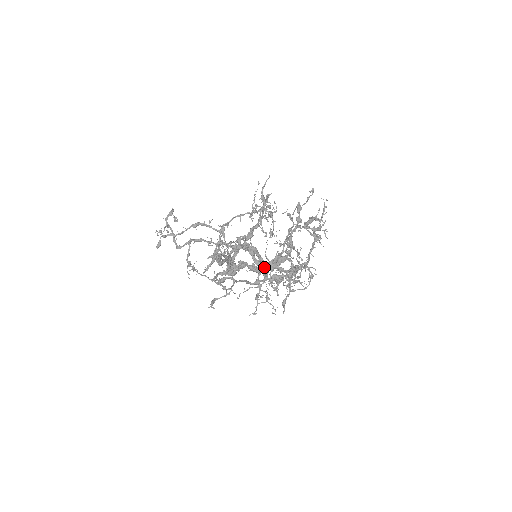
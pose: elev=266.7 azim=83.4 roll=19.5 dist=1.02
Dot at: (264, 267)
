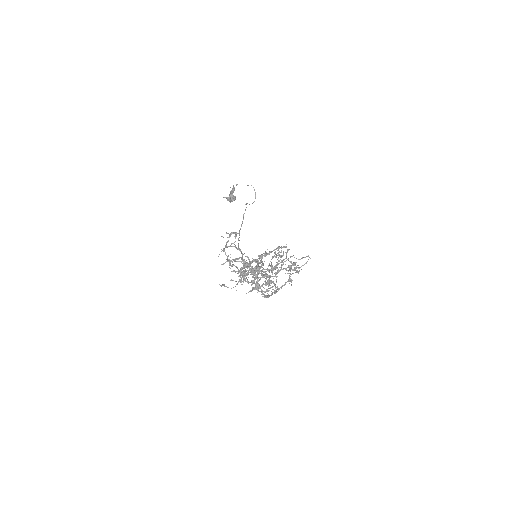
Dot at: (258, 291)
